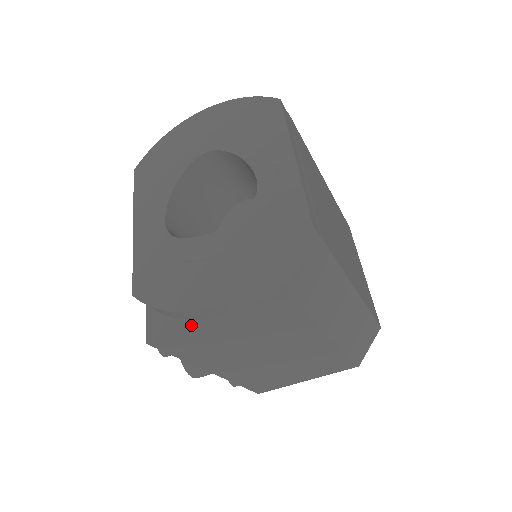
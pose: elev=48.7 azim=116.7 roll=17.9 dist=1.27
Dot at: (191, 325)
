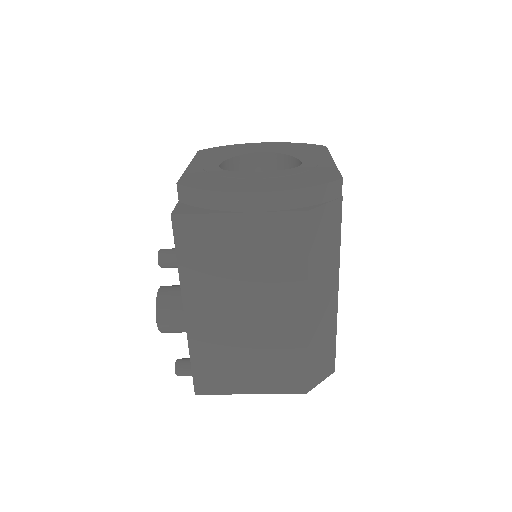
Dot at: (218, 212)
